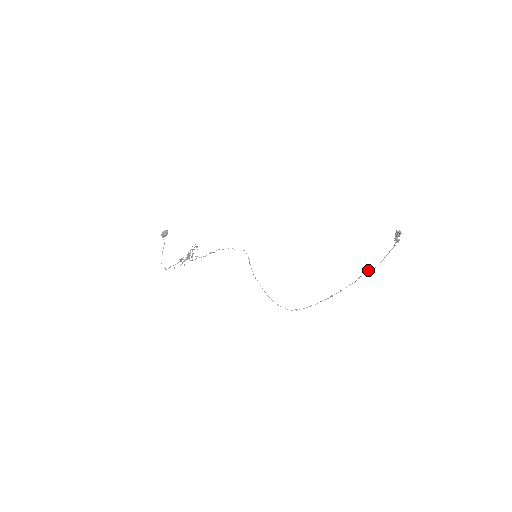
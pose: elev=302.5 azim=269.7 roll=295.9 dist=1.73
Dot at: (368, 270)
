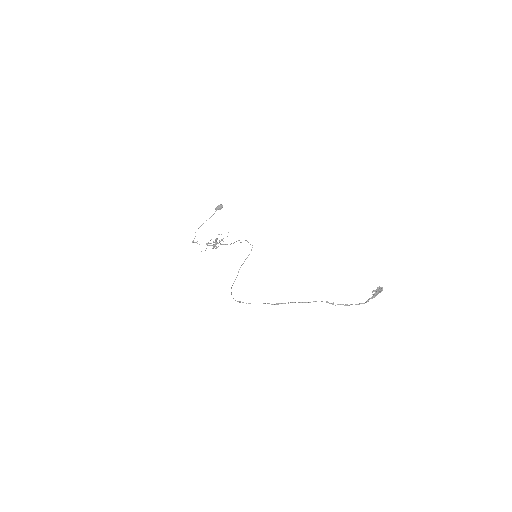
Dot at: (327, 301)
